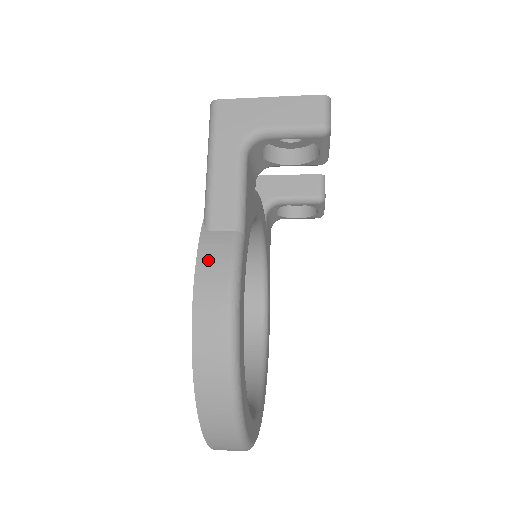
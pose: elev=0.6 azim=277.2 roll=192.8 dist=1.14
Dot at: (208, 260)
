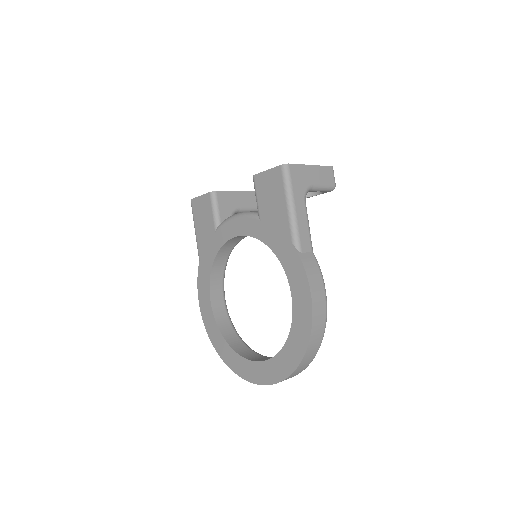
Dot at: (311, 272)
